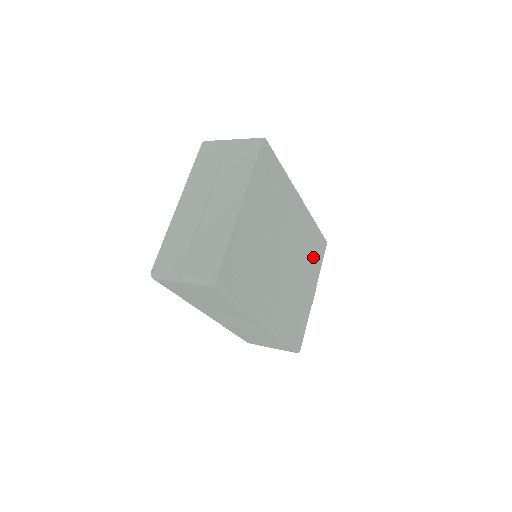
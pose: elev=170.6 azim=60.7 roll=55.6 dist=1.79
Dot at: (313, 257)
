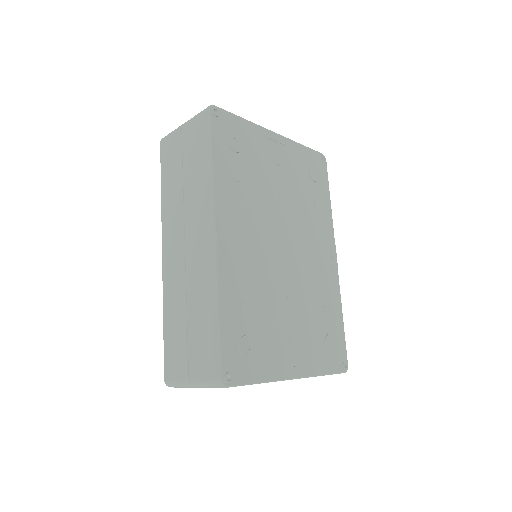
Dot at: (320, 336)
